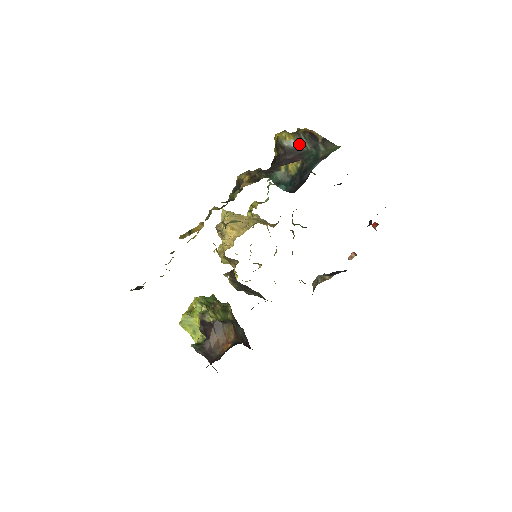
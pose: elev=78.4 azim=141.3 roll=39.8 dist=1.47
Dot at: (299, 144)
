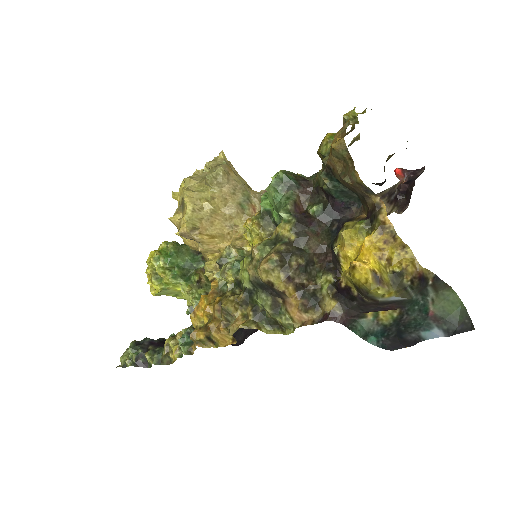
Dot at: (402, 298)
